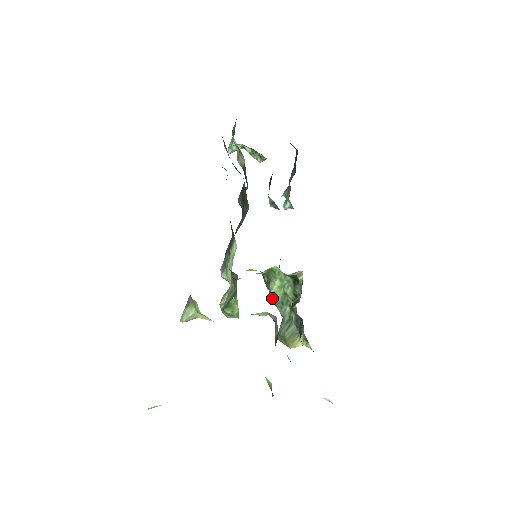
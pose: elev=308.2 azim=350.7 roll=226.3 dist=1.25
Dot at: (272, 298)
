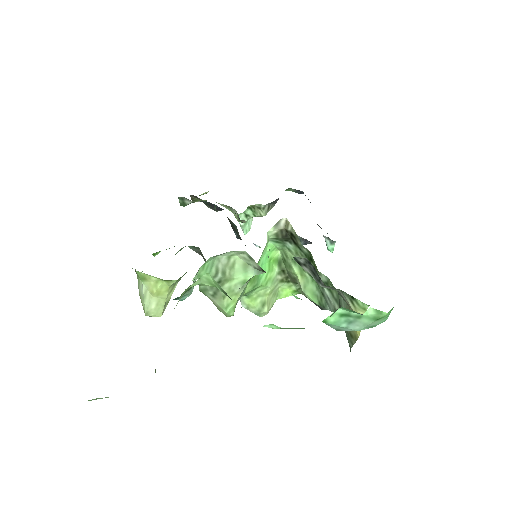
Dot at: (312, 300)
